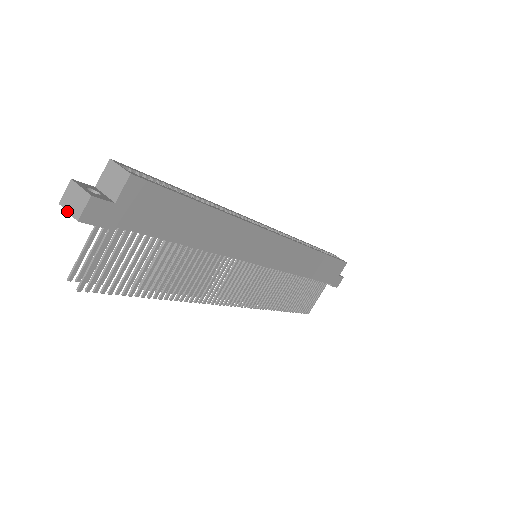
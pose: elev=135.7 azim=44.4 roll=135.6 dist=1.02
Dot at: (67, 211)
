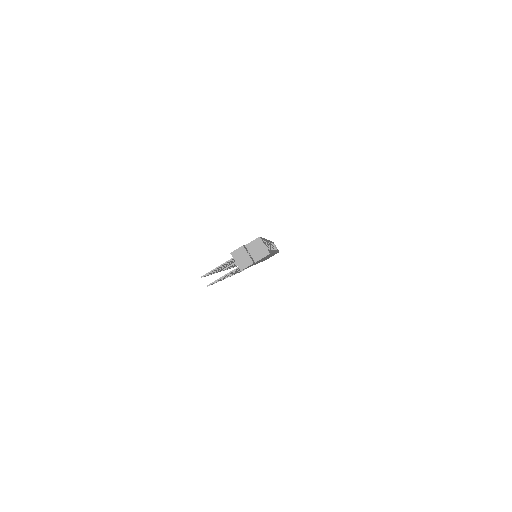
Dot at: (235, 261)
